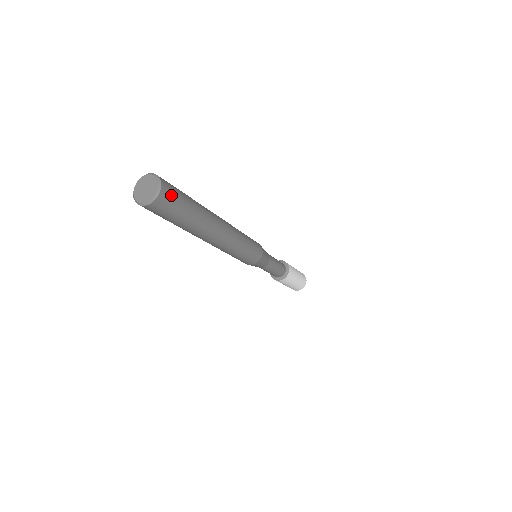
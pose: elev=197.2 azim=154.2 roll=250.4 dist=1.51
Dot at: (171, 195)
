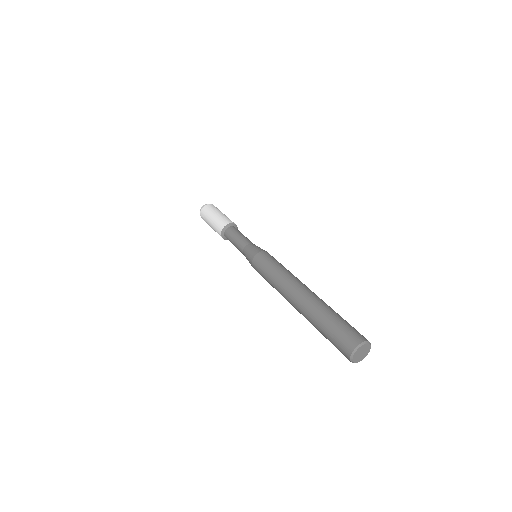
Dot at: (360, 334)
